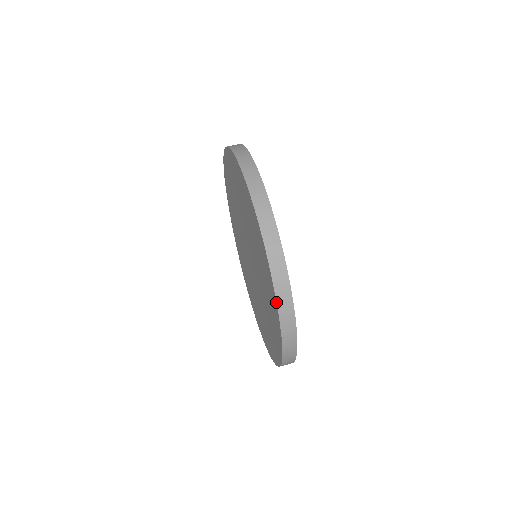
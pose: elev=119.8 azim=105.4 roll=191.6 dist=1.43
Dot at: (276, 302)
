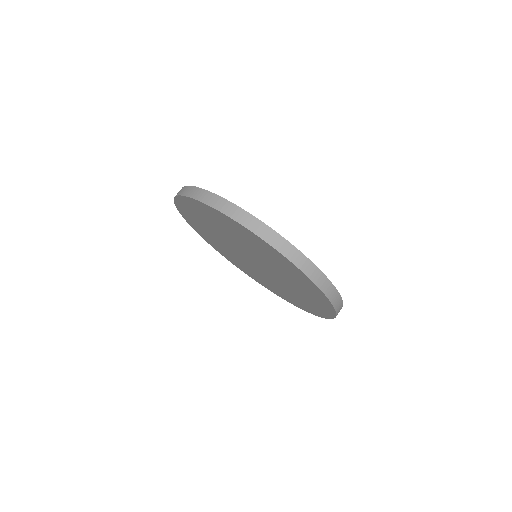
Dot at: occluded
